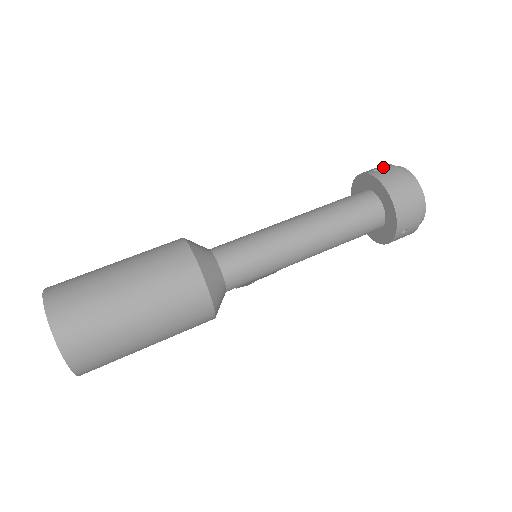
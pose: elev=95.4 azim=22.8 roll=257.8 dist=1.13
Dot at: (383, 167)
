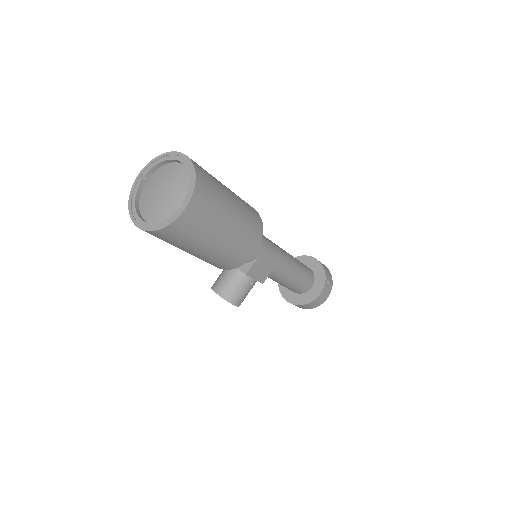
Dot at: occluded
